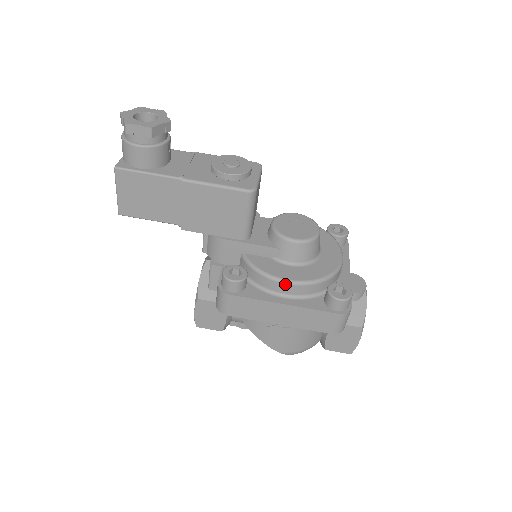
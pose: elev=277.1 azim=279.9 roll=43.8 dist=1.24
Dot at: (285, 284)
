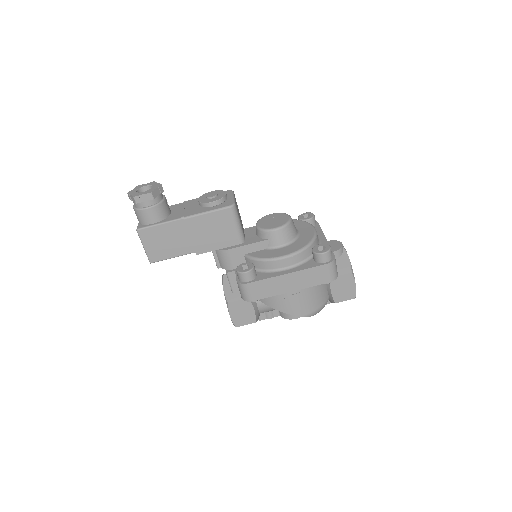
Dot at: (282, 260)
